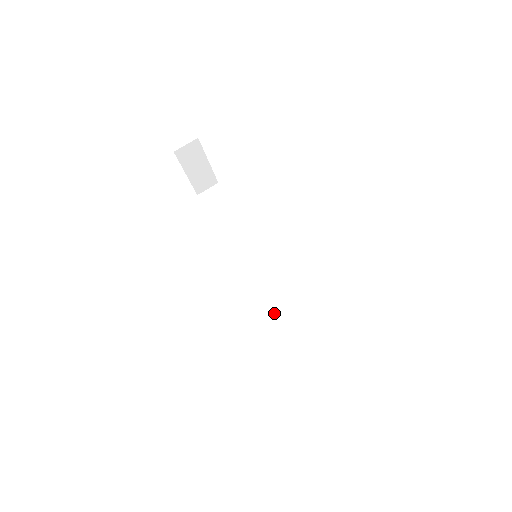
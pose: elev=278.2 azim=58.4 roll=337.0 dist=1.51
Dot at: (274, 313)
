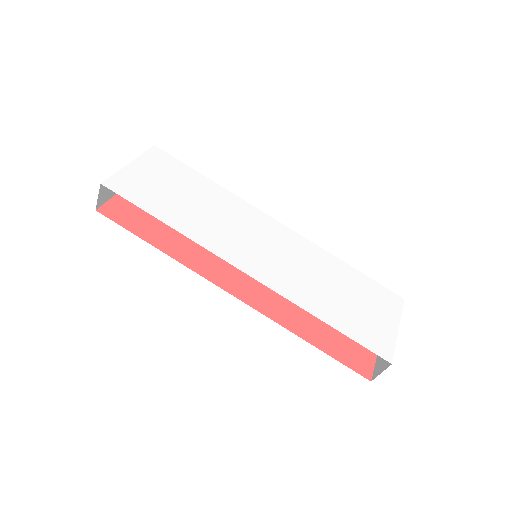
Dot at: occluded
